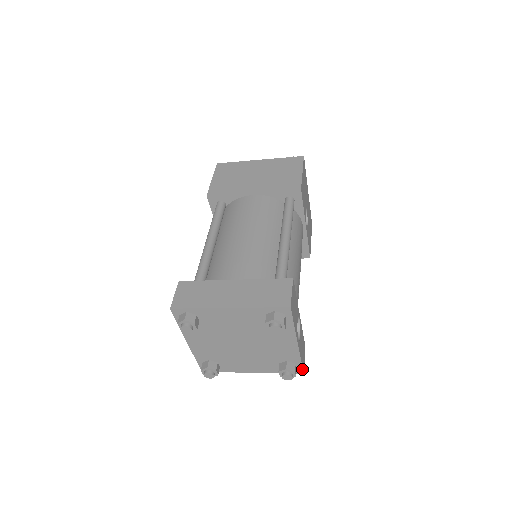
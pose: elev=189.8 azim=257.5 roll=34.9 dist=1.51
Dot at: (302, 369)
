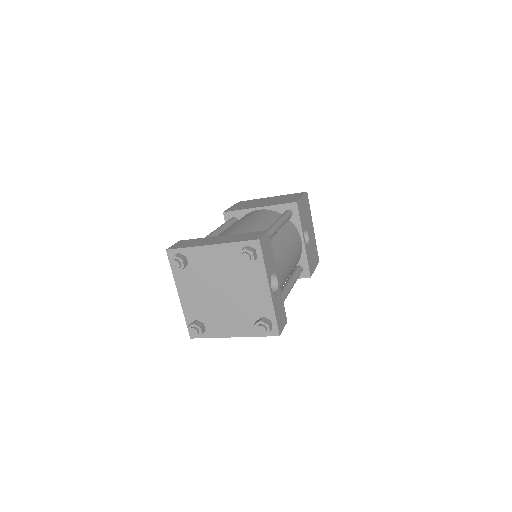
Dot at: (277, 329)
